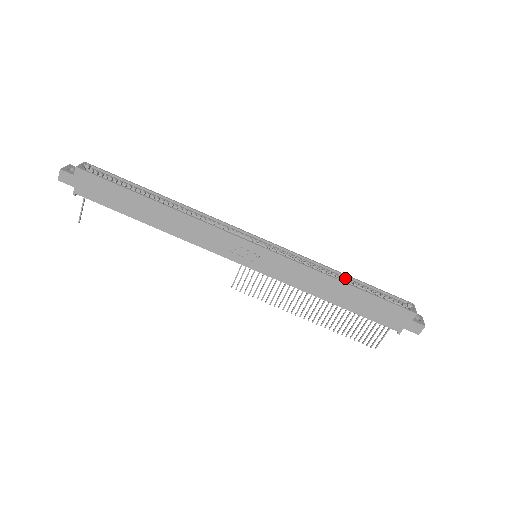
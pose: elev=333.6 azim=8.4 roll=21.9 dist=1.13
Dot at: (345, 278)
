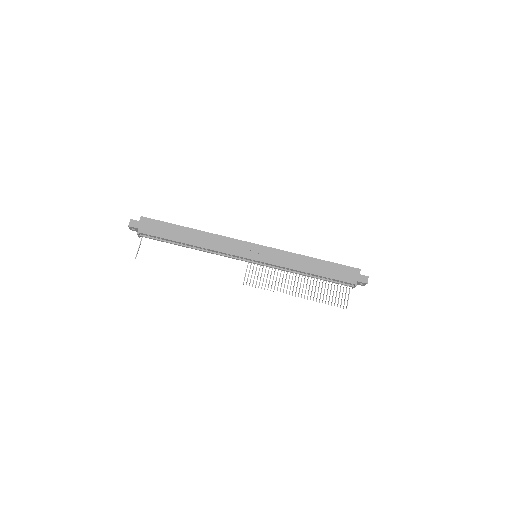
Dot at: occluded
